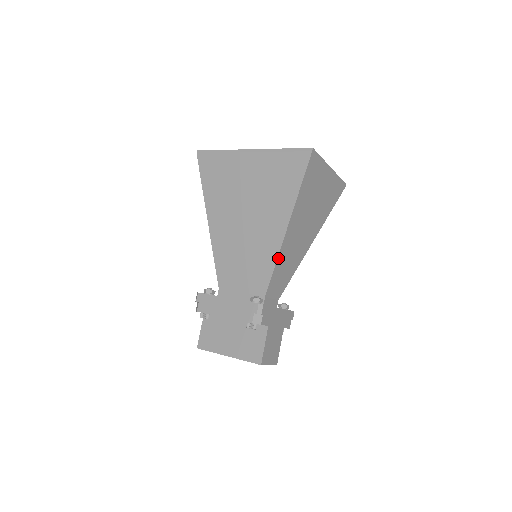
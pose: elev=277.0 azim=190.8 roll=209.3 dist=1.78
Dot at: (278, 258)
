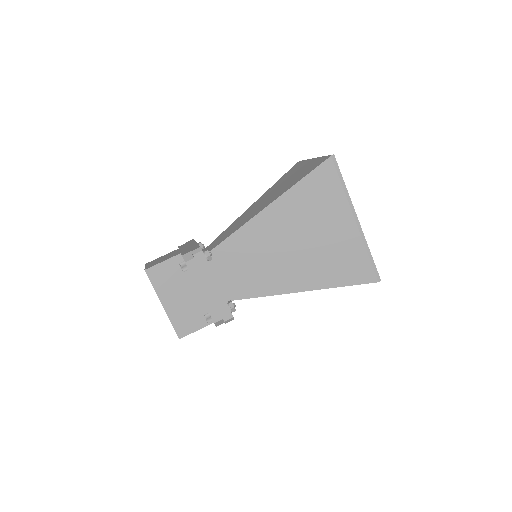
Dot at: (274, 294)
